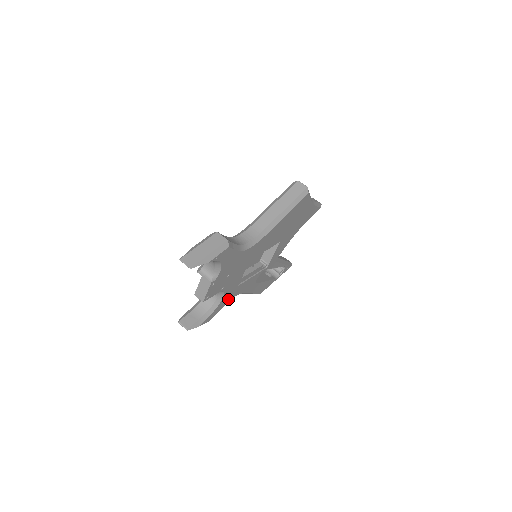
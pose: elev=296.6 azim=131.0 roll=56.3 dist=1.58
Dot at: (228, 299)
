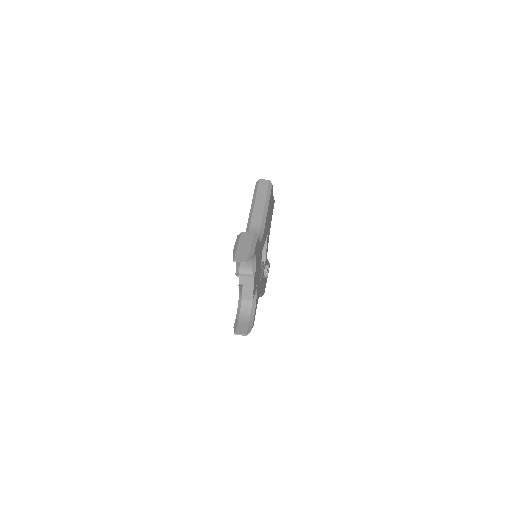
Dot at: (257, 299)
